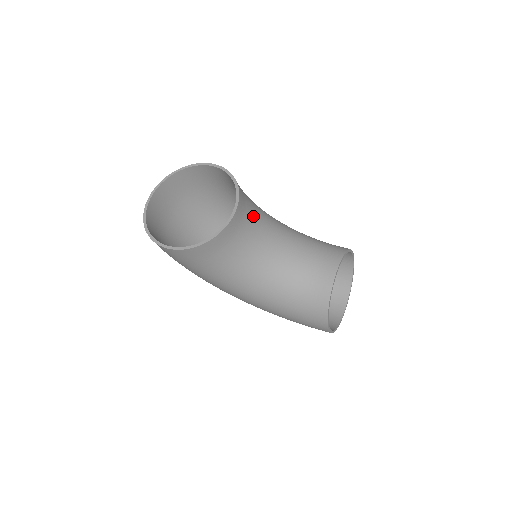
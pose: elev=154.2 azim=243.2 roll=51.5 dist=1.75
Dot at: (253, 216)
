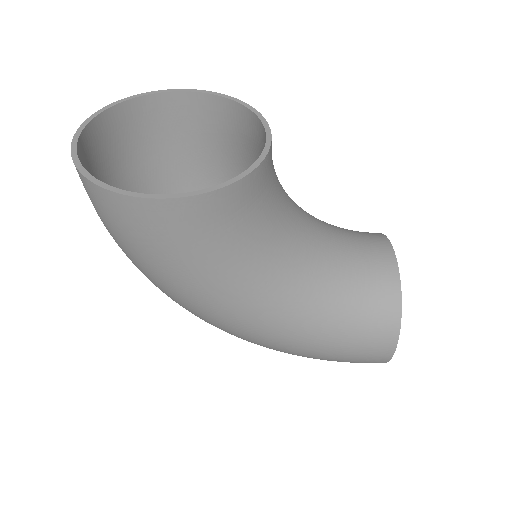
Dot at: occluded
